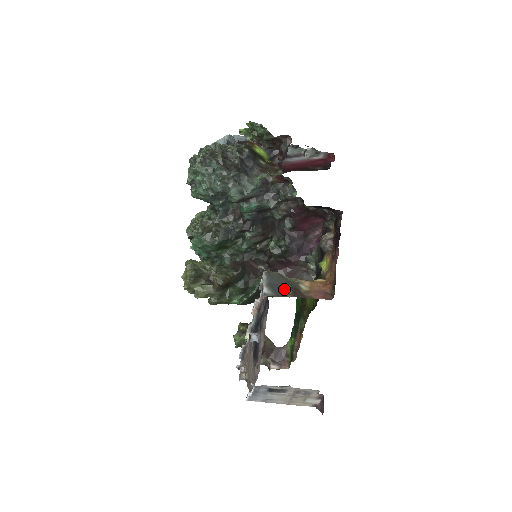
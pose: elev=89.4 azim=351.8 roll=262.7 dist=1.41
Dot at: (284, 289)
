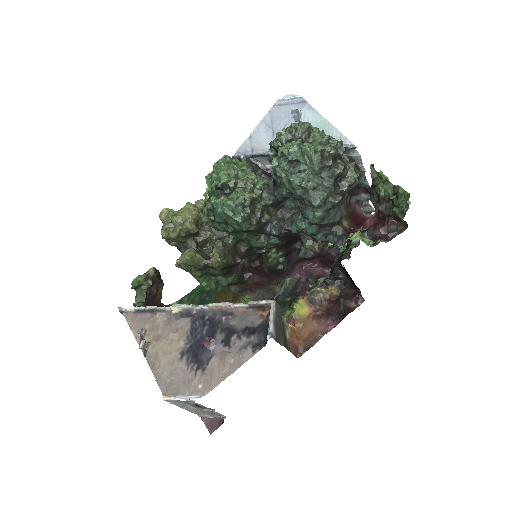
Dot at: (280, 332)
